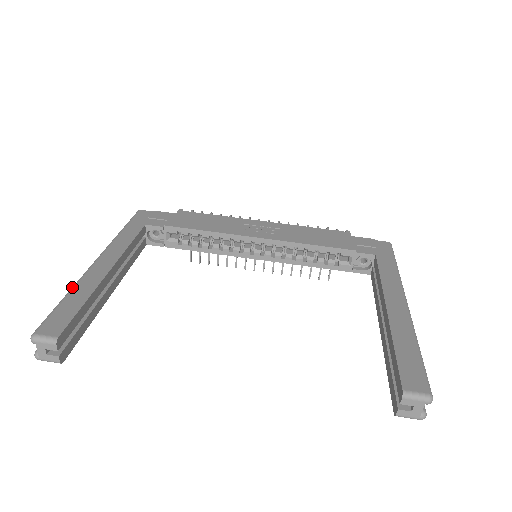
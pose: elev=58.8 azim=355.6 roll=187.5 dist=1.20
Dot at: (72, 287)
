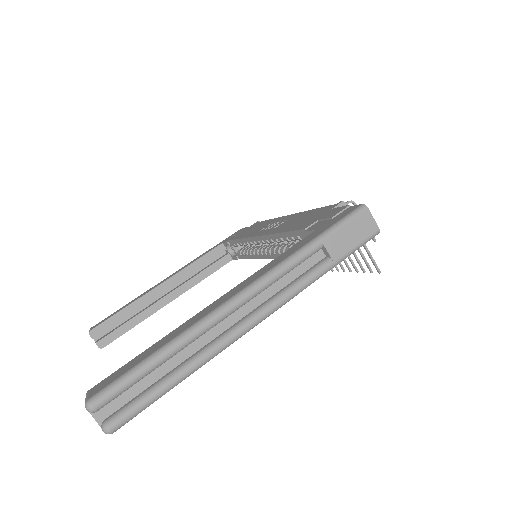
Dot at: occluded
